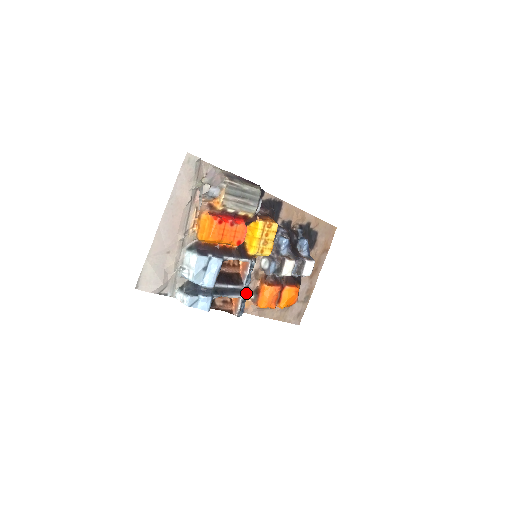
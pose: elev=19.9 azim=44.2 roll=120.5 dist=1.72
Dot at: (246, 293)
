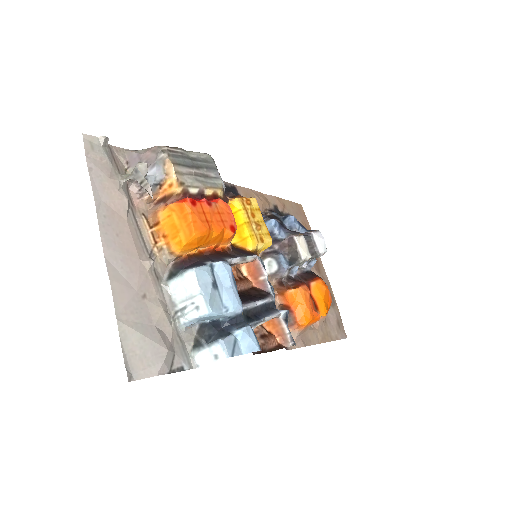
Dot at: occluded
